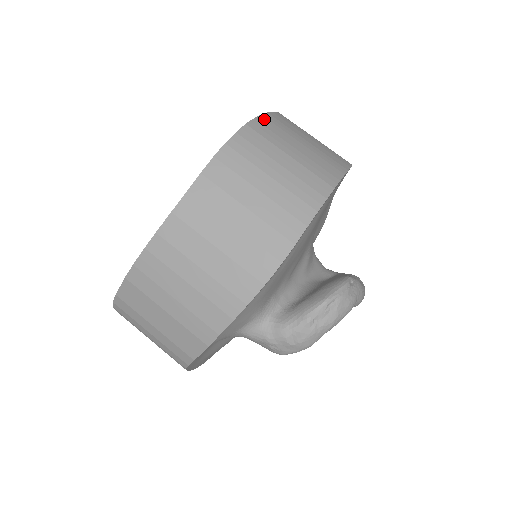
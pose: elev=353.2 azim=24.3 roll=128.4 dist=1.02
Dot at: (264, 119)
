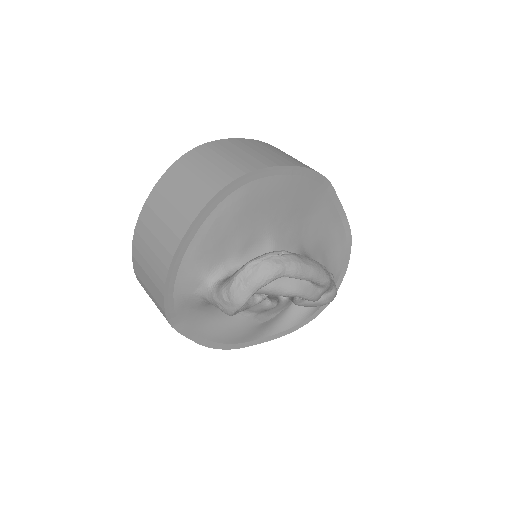
Dot at: (224, 141)
